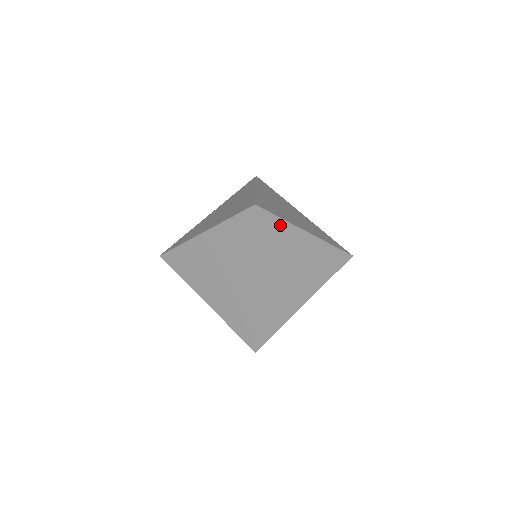
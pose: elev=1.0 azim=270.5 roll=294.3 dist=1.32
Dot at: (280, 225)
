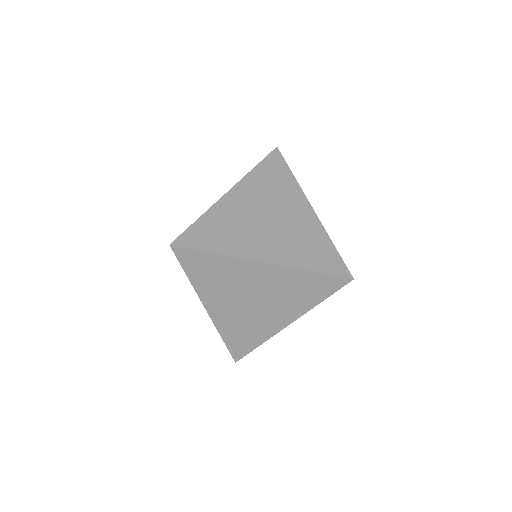
Dot at: (214, 259)
